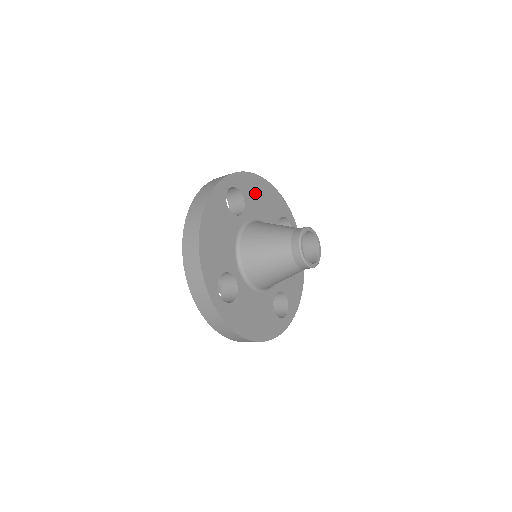
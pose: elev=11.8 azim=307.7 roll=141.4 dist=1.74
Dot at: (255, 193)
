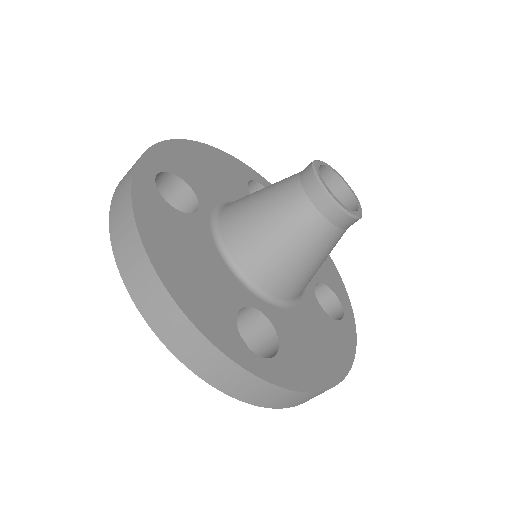
Dot at: (194, 167)
